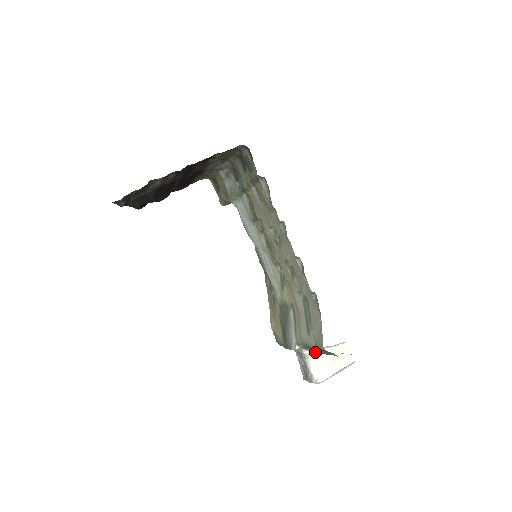
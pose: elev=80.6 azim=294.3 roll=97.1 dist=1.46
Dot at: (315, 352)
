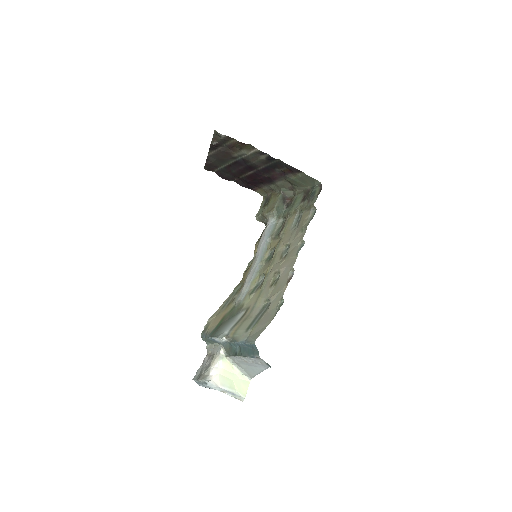
Dot at: (227, 360)
